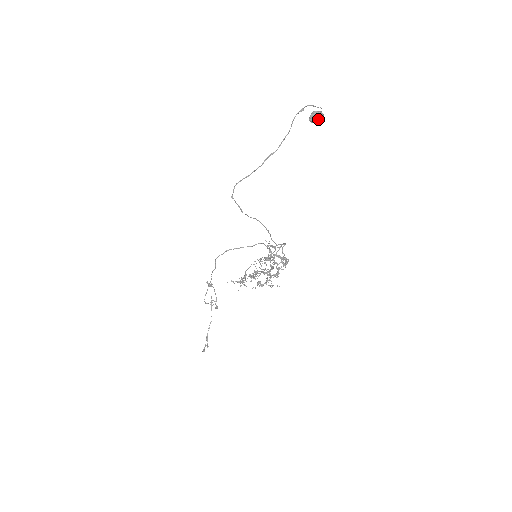
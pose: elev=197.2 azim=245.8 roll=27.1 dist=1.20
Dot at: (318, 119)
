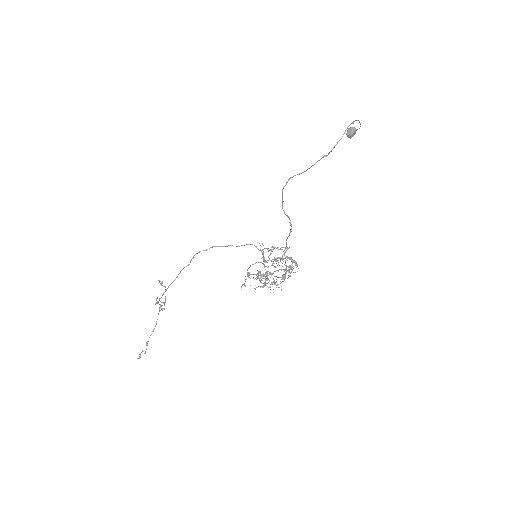
Dot at: (353, 135)
